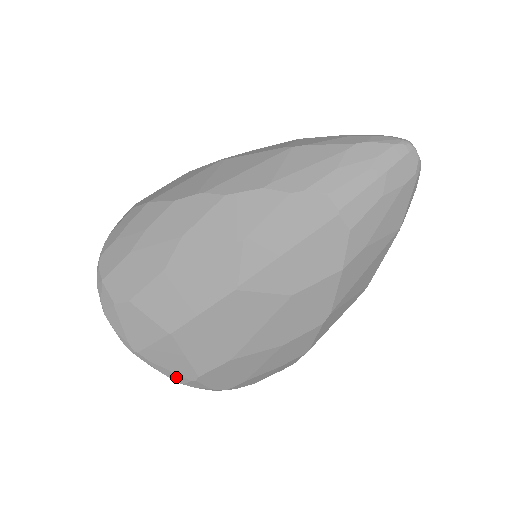
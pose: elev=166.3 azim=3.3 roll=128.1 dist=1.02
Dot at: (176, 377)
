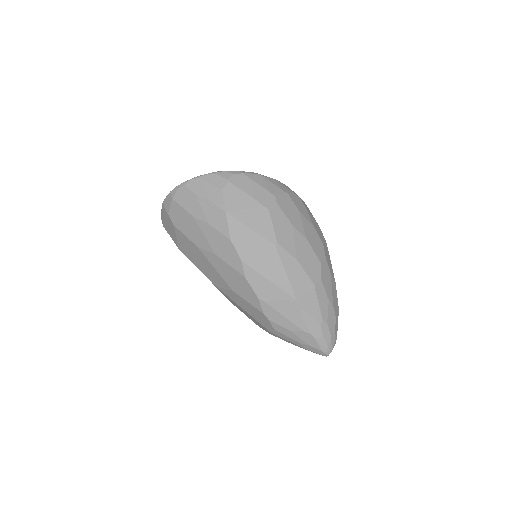
Dot at: occluded
